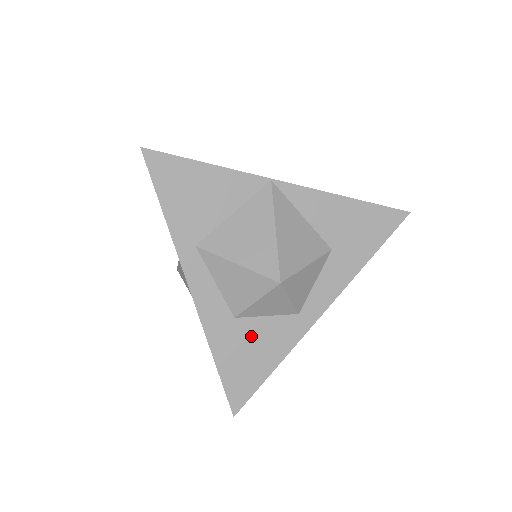
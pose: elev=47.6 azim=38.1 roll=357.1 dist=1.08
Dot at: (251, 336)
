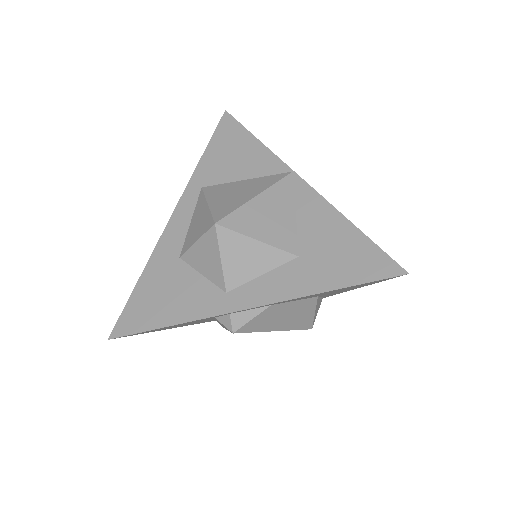
Dot at: (177, 282)
